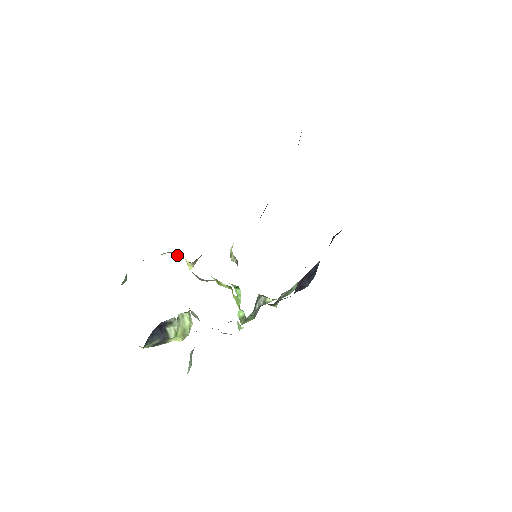
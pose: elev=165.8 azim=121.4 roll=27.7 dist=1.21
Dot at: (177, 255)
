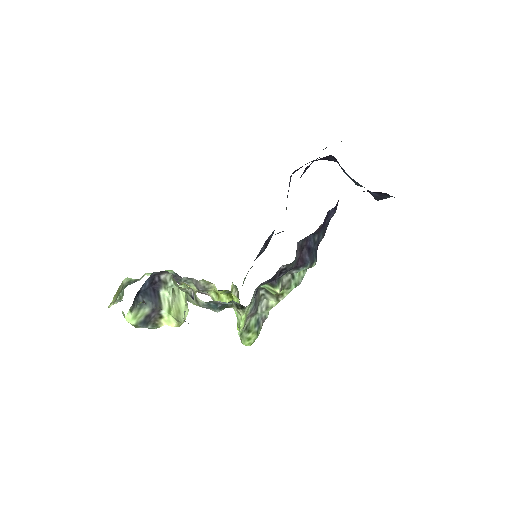
Dot at: (177, 280)
